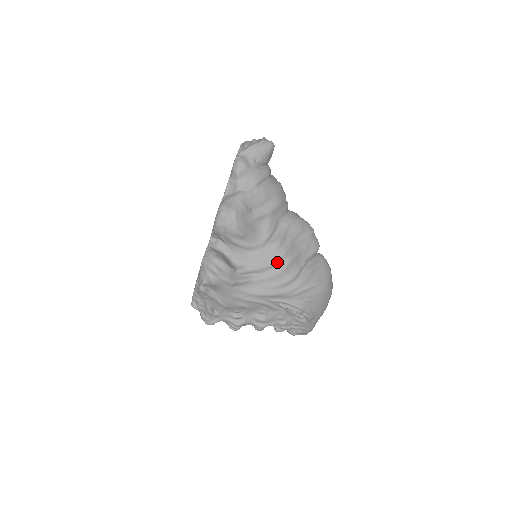
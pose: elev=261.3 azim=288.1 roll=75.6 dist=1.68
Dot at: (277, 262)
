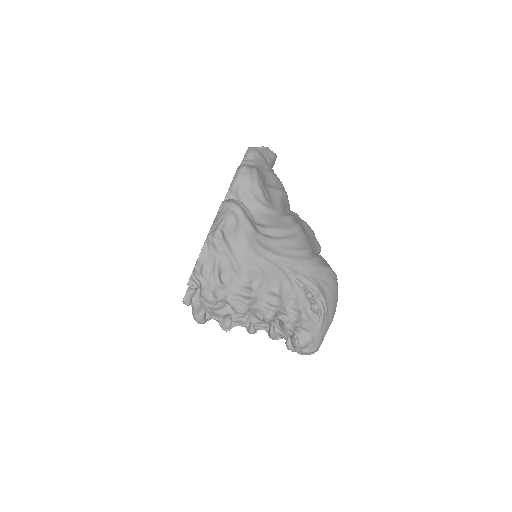
Dot at: (293, 229)
